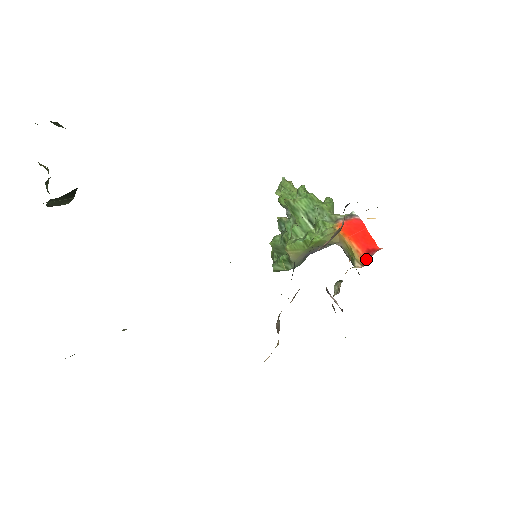
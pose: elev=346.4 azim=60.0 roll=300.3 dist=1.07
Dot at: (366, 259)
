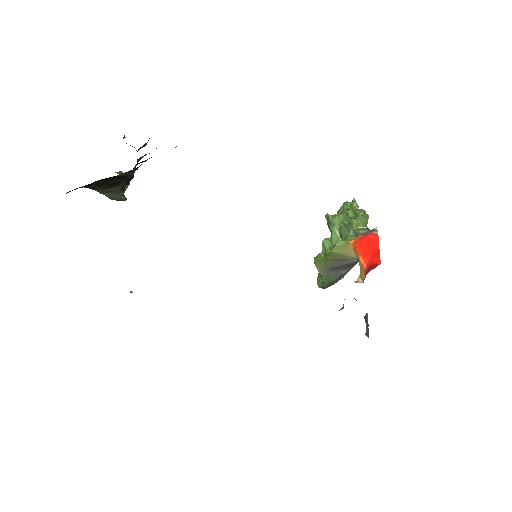
Dot at: (366, 274)
